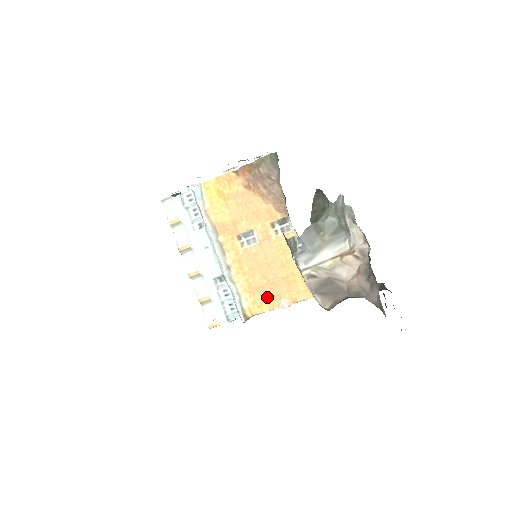
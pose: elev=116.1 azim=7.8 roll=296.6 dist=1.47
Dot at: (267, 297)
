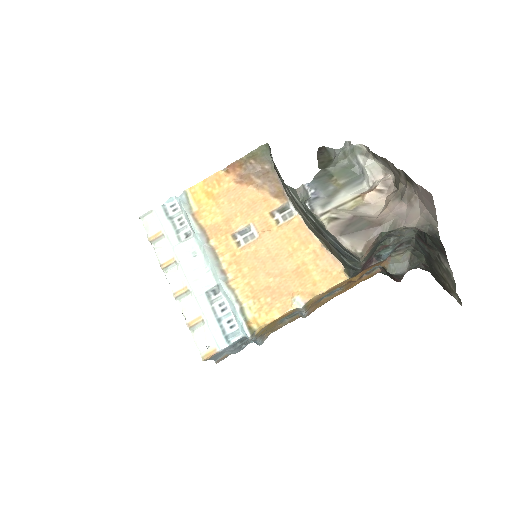
Dot at: (276, 299)
